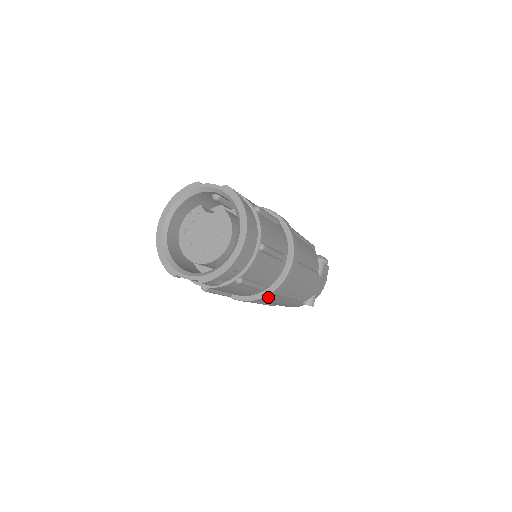
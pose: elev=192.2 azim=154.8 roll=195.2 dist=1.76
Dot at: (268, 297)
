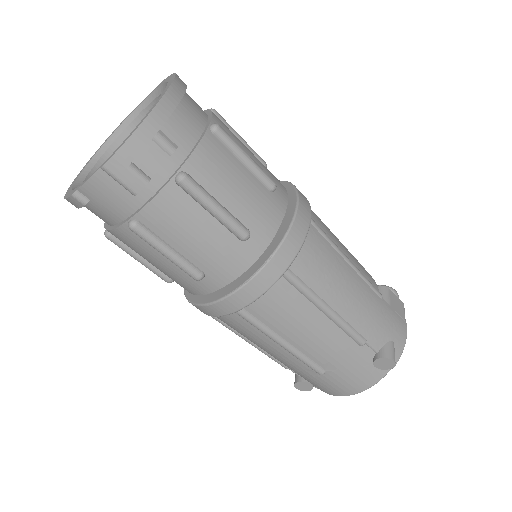
Dot at: (272, 275)
